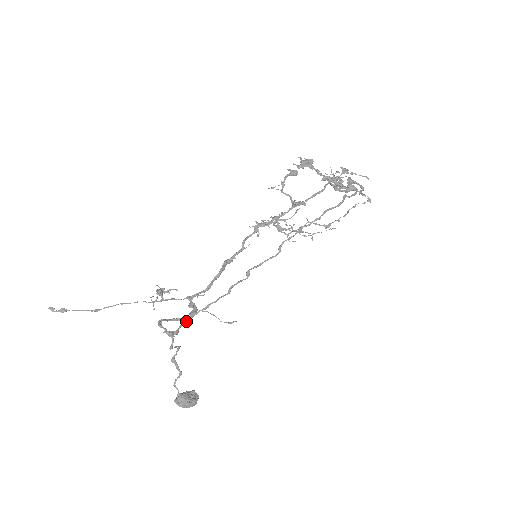
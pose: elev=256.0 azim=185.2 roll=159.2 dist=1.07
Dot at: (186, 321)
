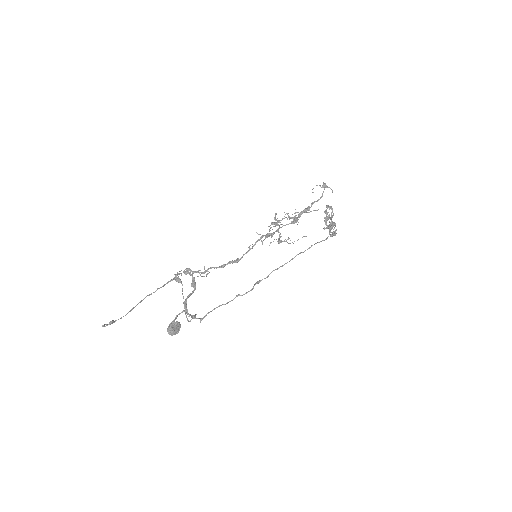
Dot at: occluded
